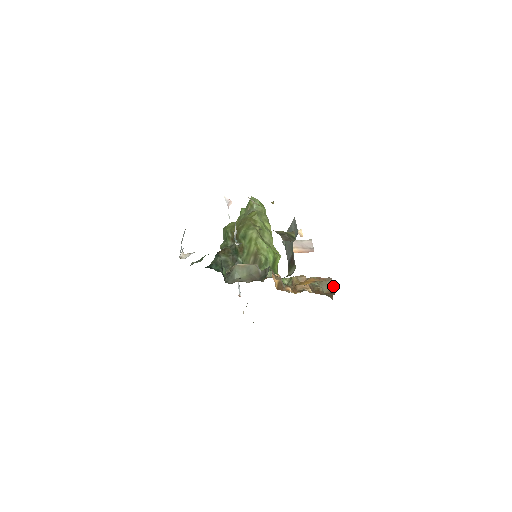
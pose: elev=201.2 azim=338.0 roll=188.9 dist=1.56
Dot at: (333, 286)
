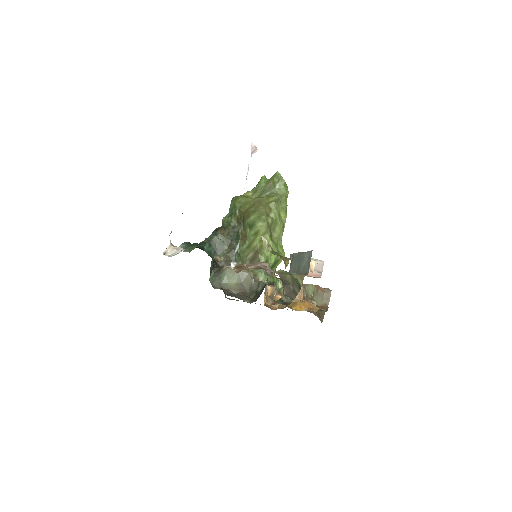
Dot at: (329, 300)
